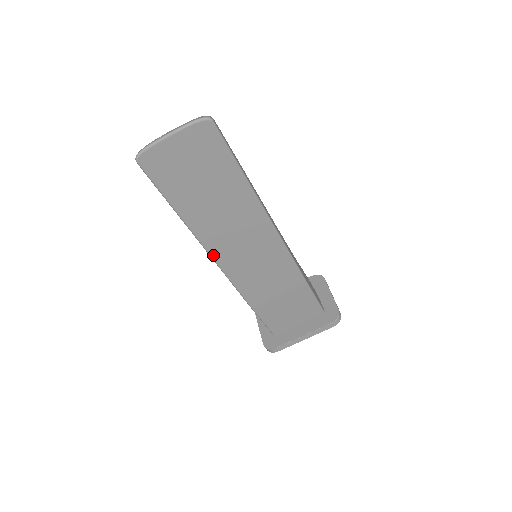
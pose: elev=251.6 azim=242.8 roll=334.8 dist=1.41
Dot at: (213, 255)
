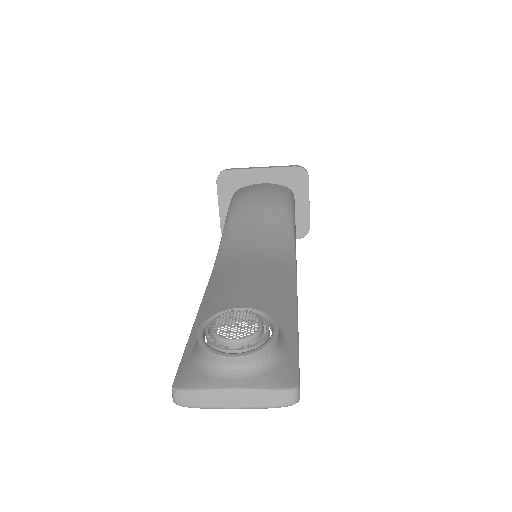
Dot at: occluded
